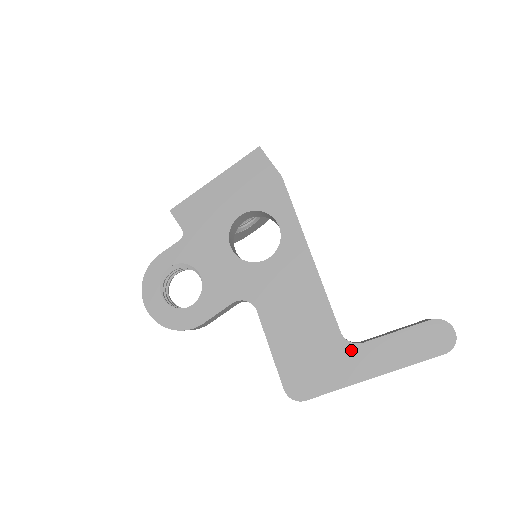
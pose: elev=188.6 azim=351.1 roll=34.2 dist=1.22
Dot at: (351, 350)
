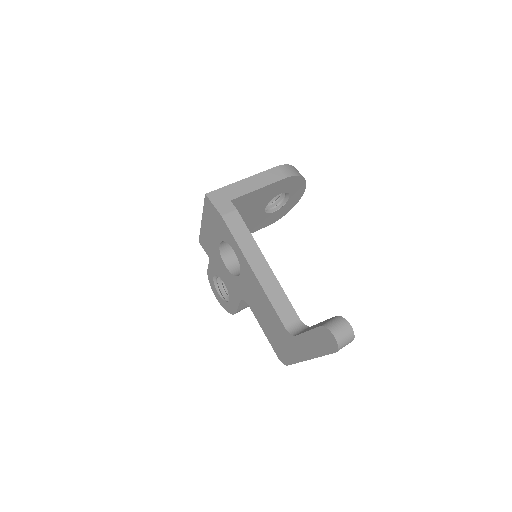
Dot at: (293, 339)
